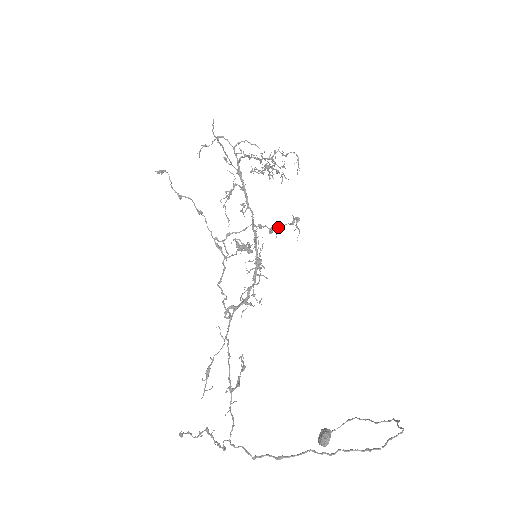
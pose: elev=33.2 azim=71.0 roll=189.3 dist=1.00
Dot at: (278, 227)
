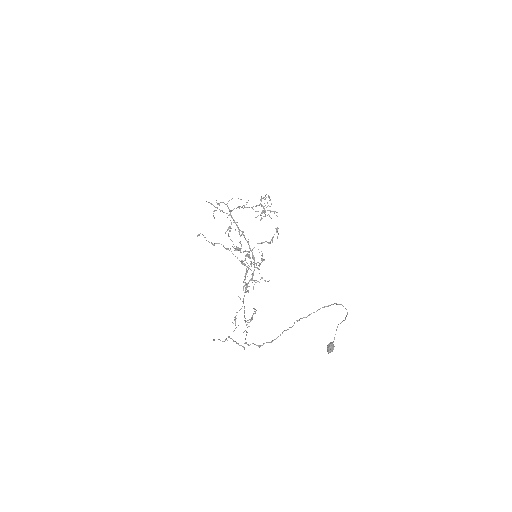
Dot at: (271, 239)
